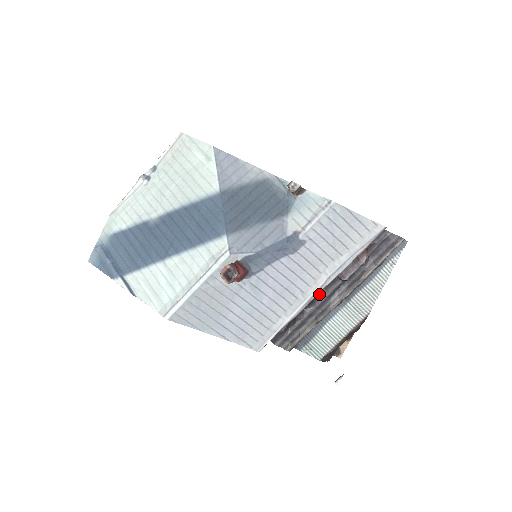
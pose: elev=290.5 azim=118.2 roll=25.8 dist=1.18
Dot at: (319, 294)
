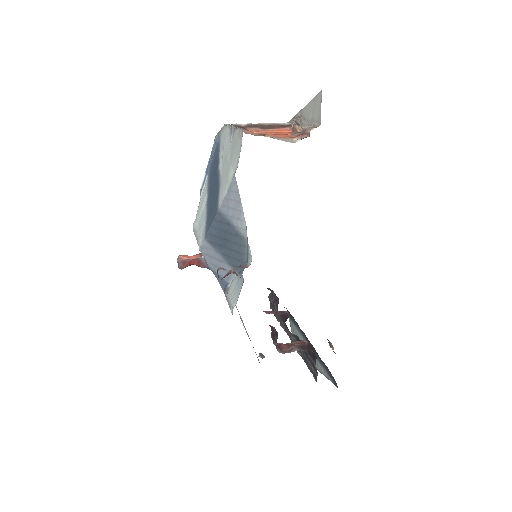
Dot at: (282, 318)
